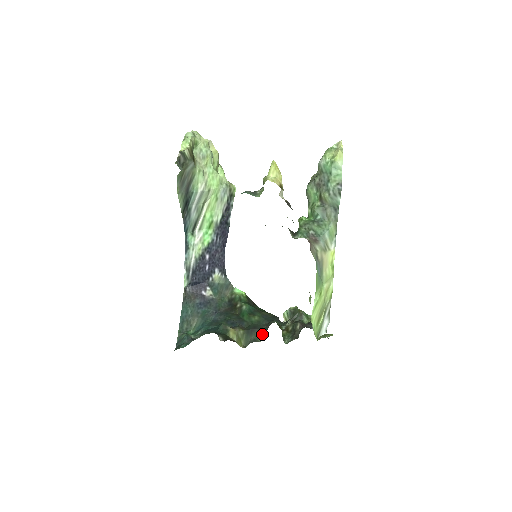
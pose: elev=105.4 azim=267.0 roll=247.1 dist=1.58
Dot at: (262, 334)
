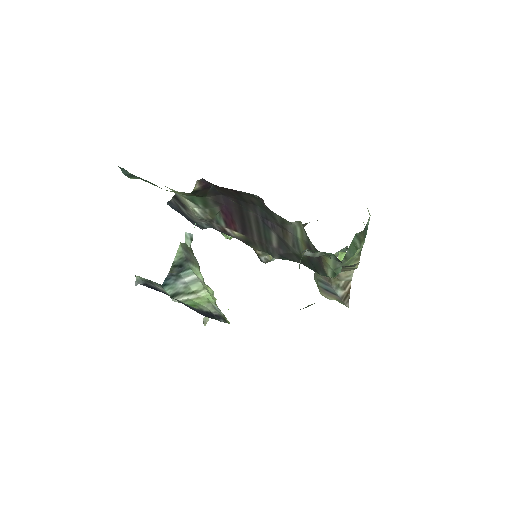
Dot at: occluded
